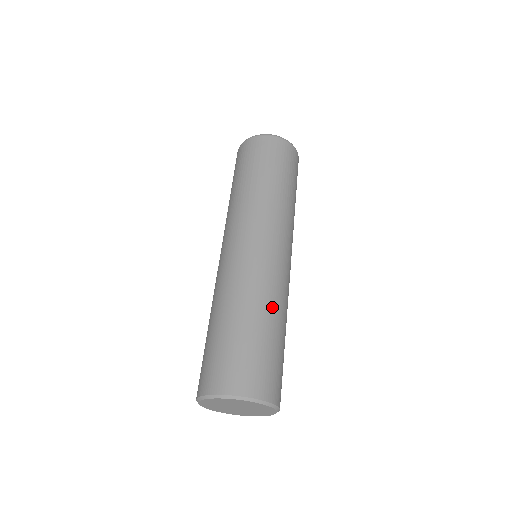
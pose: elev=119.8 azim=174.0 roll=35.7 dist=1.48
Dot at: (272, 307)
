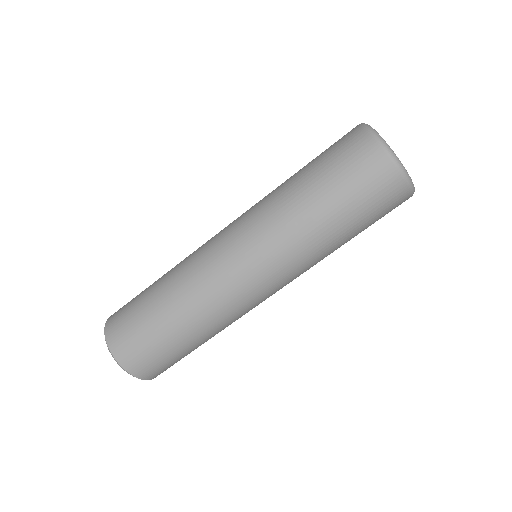
Dot at: occluded
